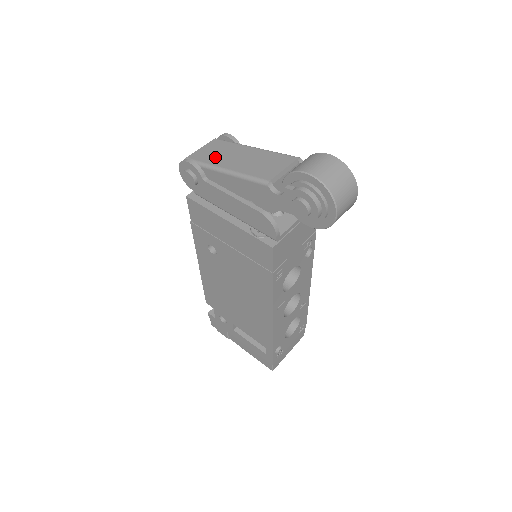
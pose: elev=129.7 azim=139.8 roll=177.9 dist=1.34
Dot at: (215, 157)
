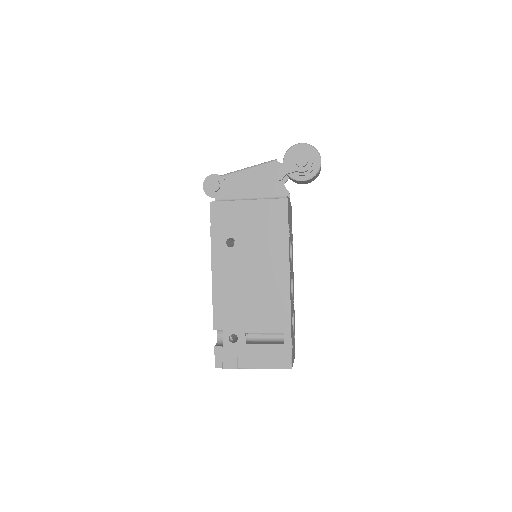
Dot at: occluded
